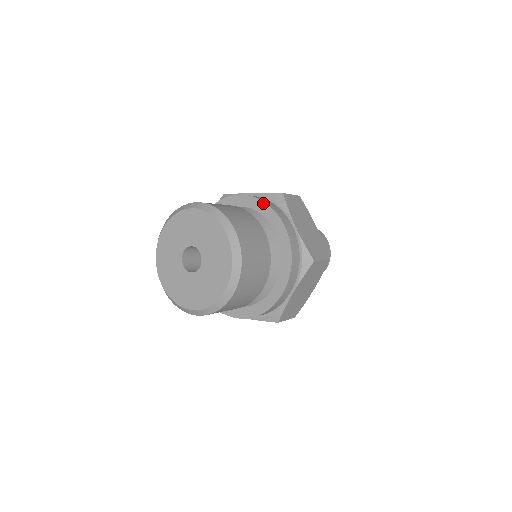
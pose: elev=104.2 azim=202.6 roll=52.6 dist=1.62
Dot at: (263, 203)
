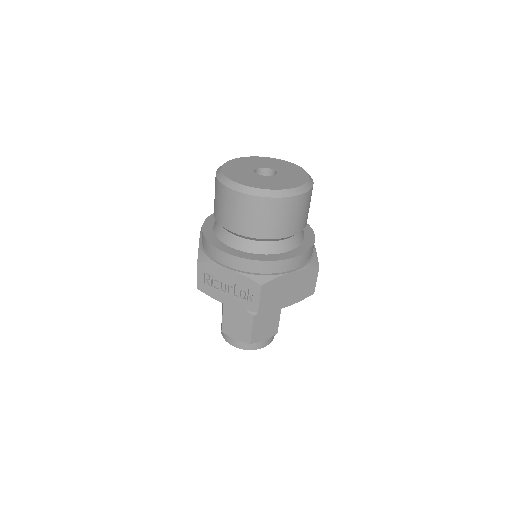
Dot at: occluded
